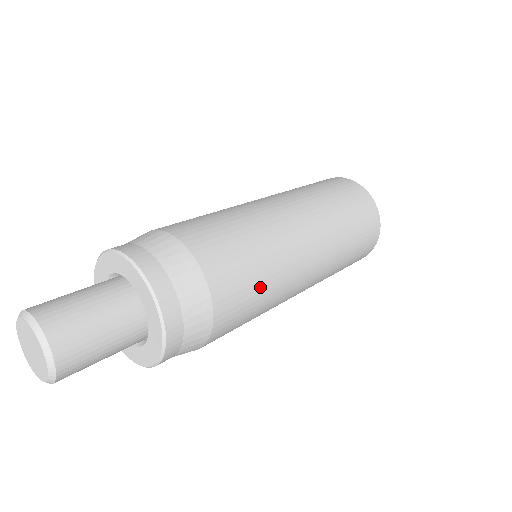
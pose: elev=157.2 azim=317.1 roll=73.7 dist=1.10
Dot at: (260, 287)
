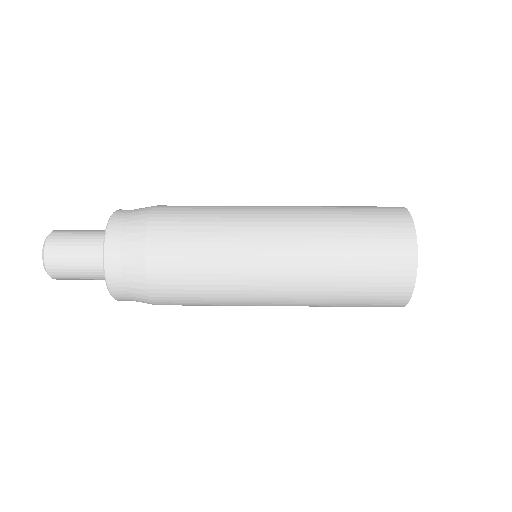
Dot at: (202, 285)
